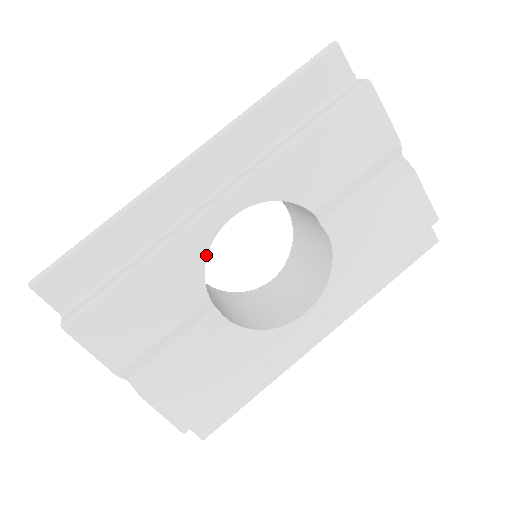
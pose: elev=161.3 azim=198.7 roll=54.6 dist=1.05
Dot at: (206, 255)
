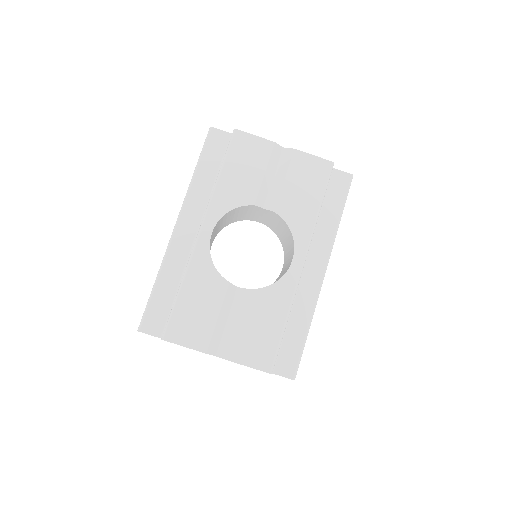
Dot at: (211, 260)
